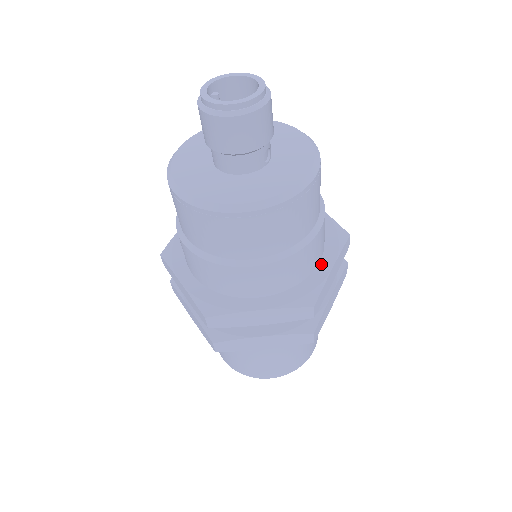
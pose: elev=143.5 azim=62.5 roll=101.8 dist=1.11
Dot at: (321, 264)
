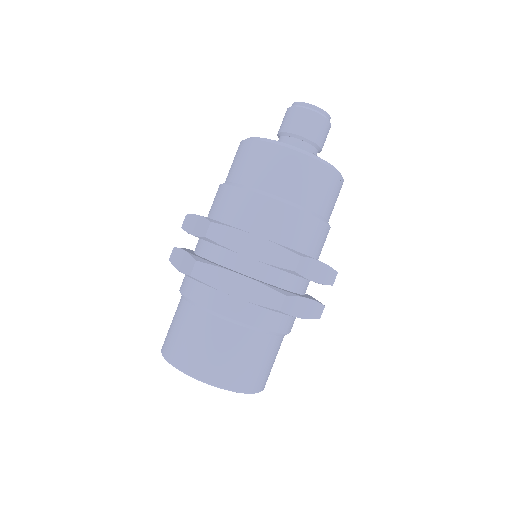
Dot at: occluded
